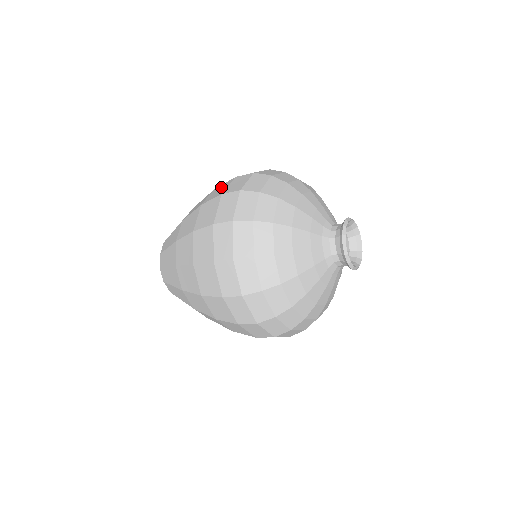
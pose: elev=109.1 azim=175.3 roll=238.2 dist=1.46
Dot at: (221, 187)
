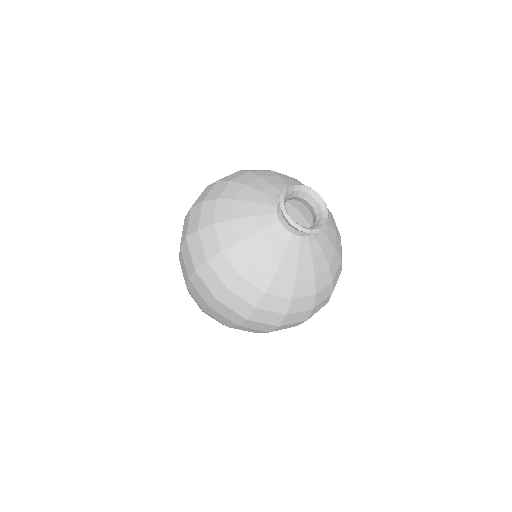
Dot at: occluded
